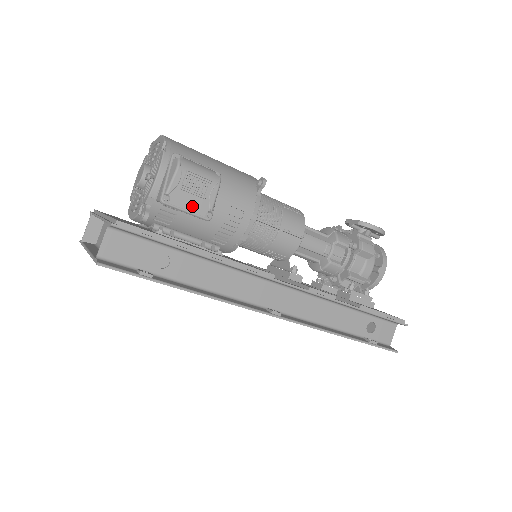
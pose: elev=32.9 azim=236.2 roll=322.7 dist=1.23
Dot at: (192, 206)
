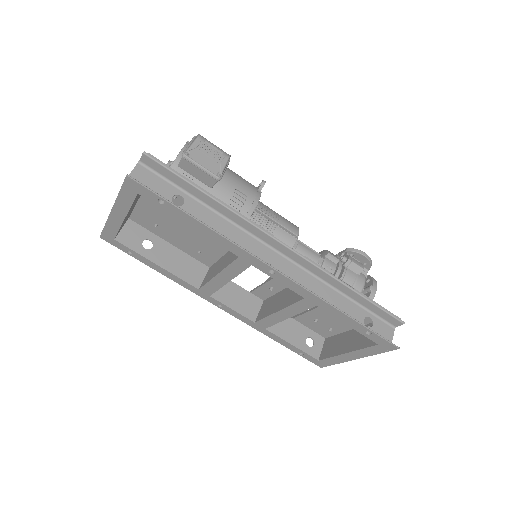
Dot at: (207, 164)
